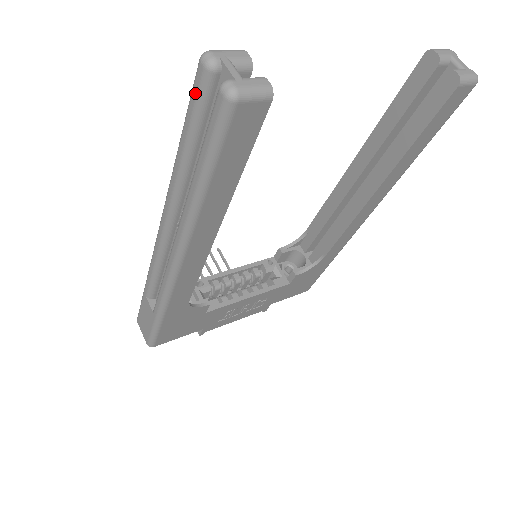
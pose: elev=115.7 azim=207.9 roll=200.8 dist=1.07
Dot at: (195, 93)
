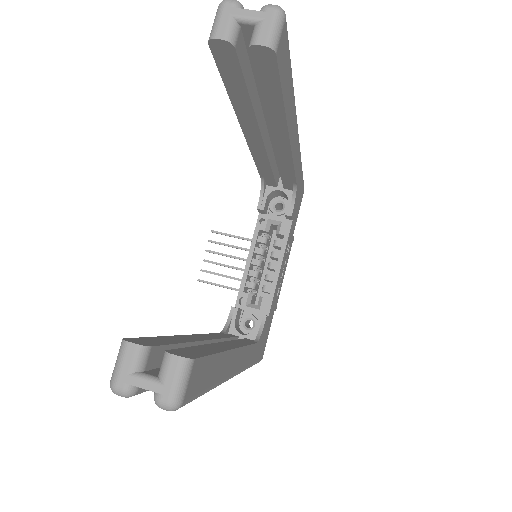
Dot at: occluded
